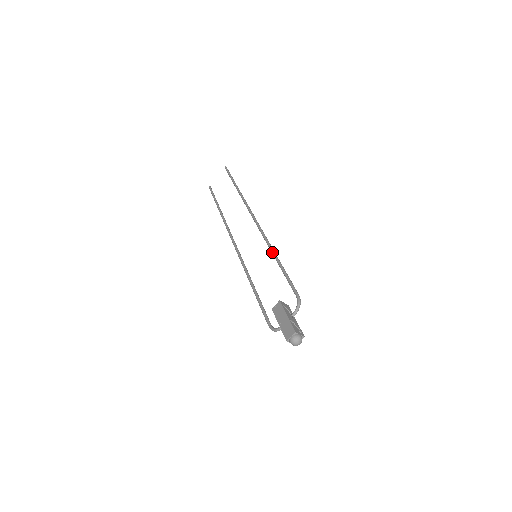
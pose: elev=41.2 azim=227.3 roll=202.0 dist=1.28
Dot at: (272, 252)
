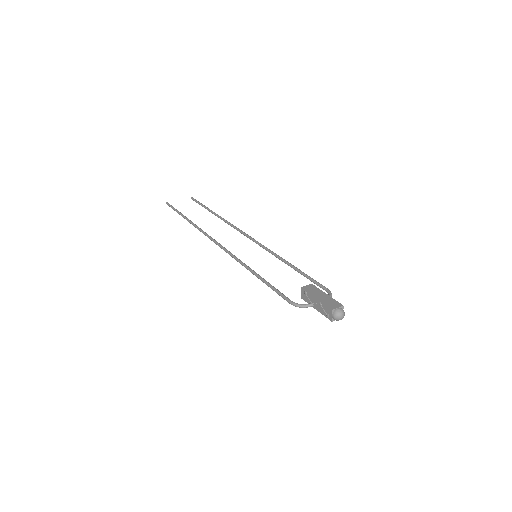
Dot at: (282, 258)
